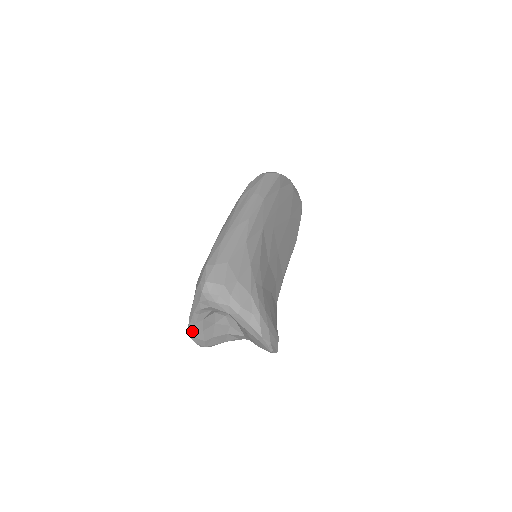
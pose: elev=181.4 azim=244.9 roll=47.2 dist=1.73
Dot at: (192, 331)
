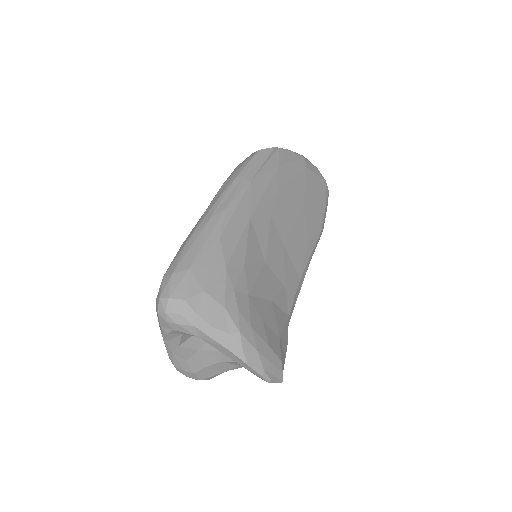
Dot at: (174, 362)
